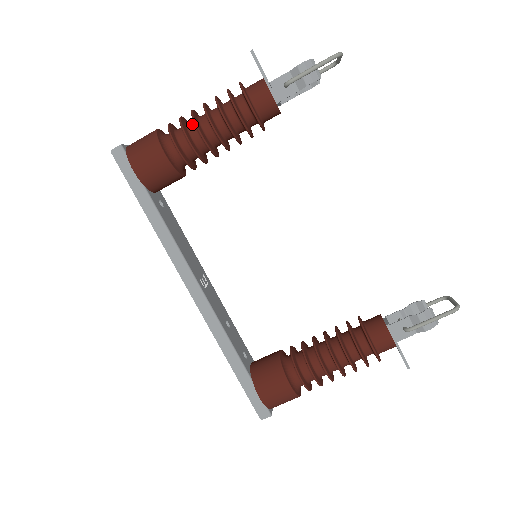
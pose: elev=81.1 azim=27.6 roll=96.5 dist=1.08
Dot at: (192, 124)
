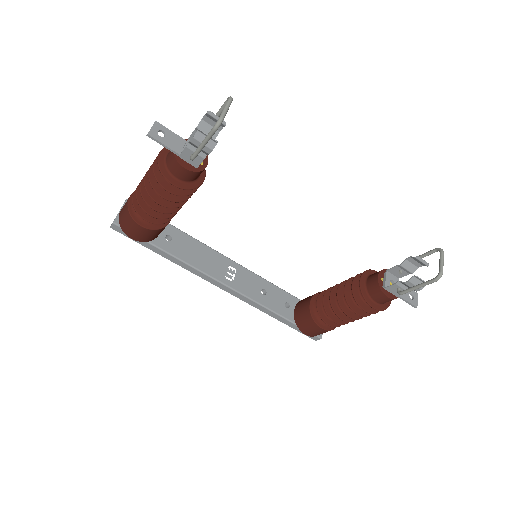
Dot at: (147, 197)
